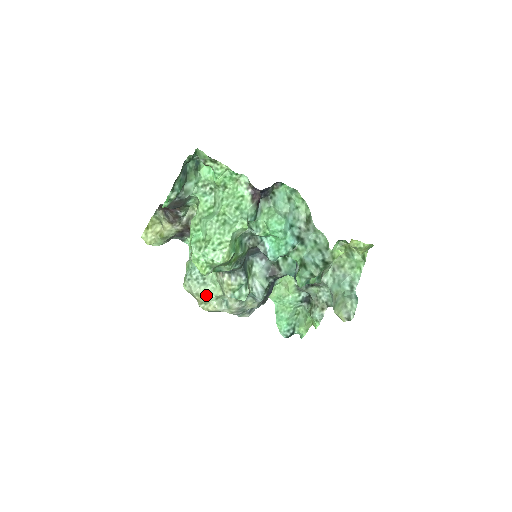
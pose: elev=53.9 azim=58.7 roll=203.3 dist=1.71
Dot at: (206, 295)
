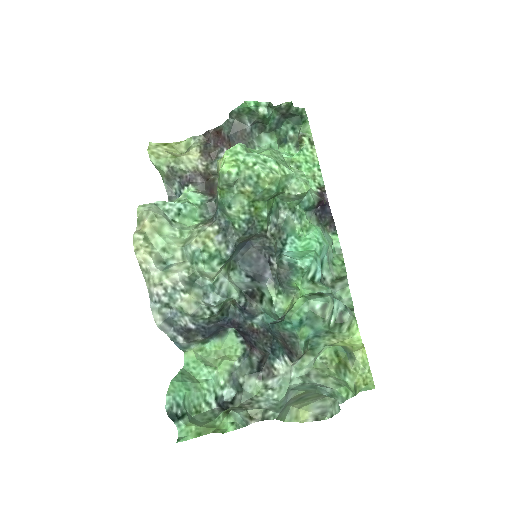
Dot at: (158, 232)
